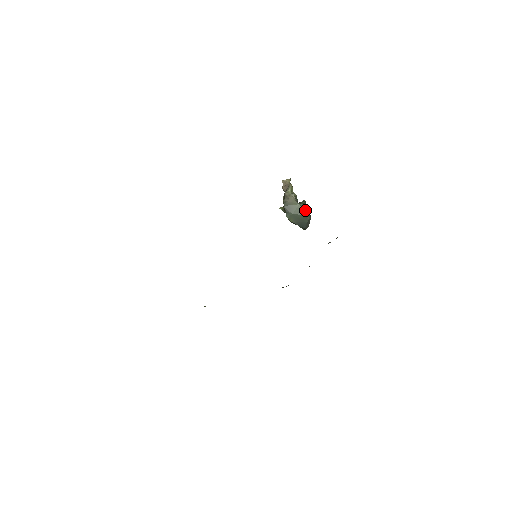
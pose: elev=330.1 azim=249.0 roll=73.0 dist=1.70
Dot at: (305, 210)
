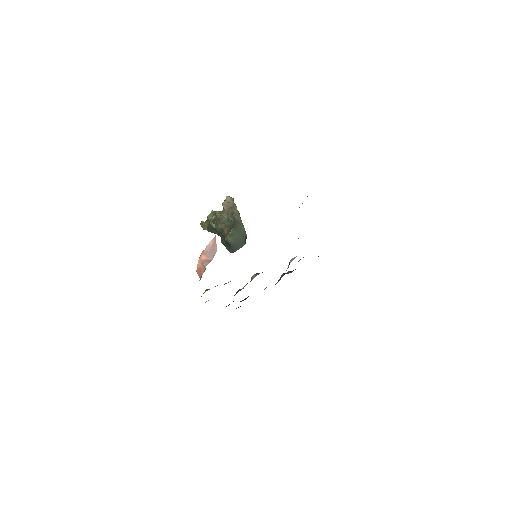
Dot at: (246, 234)
